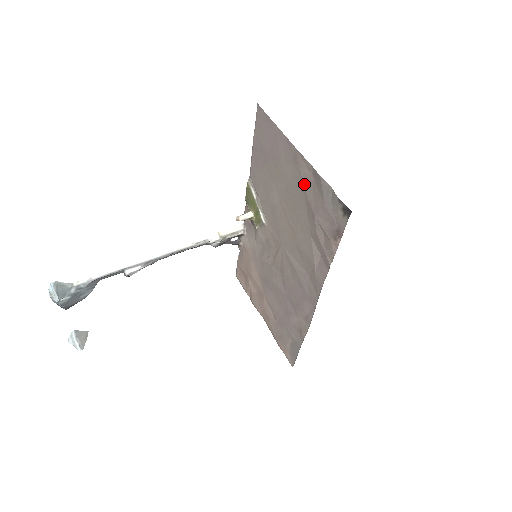
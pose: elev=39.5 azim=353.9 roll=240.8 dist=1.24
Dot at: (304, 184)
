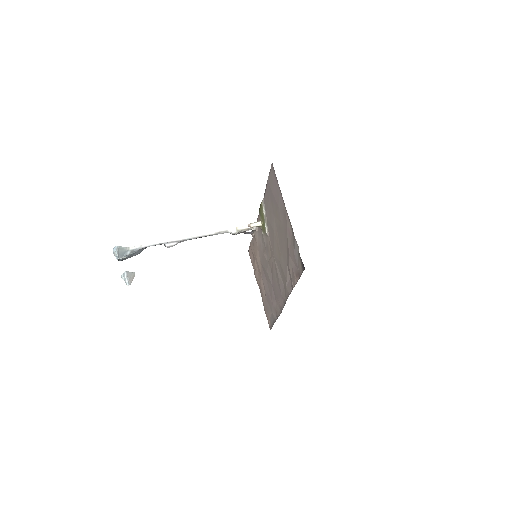
Dot at: (287, 233)
